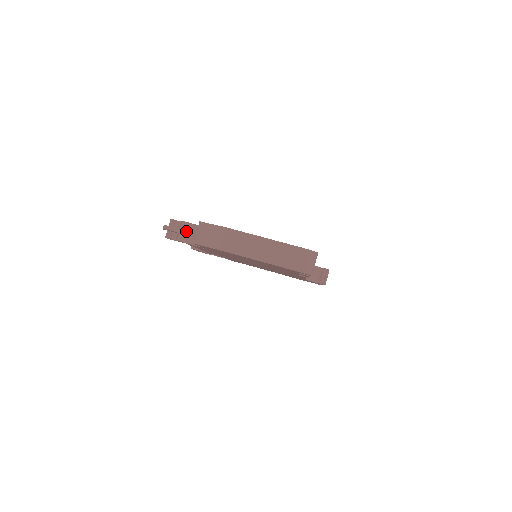
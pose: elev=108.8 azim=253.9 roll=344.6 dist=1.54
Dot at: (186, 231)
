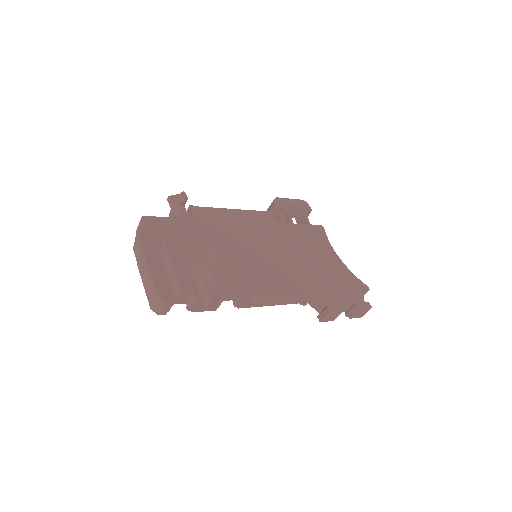
Dot at: (173, 210)
